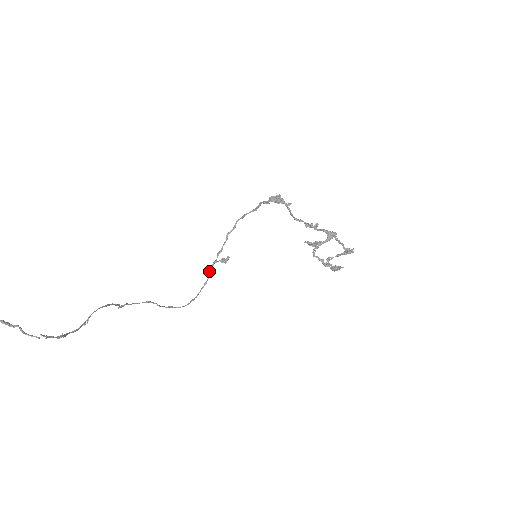
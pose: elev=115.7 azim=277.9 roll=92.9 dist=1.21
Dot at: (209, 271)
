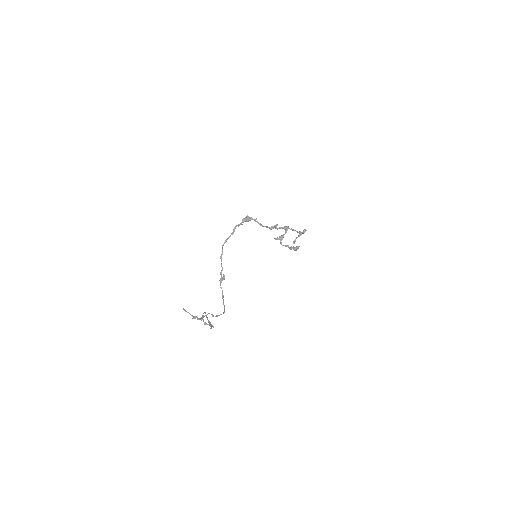
Dot at: (220, 287)
